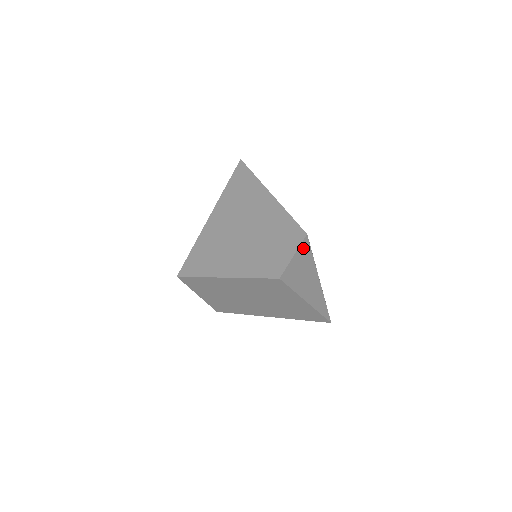
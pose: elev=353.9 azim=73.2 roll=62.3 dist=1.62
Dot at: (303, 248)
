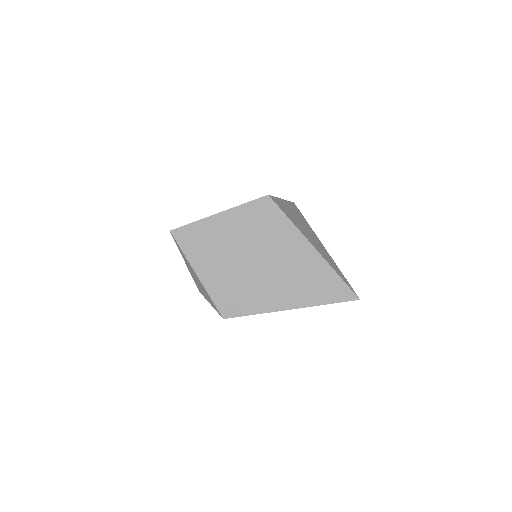
Dot at: (292, 206)
